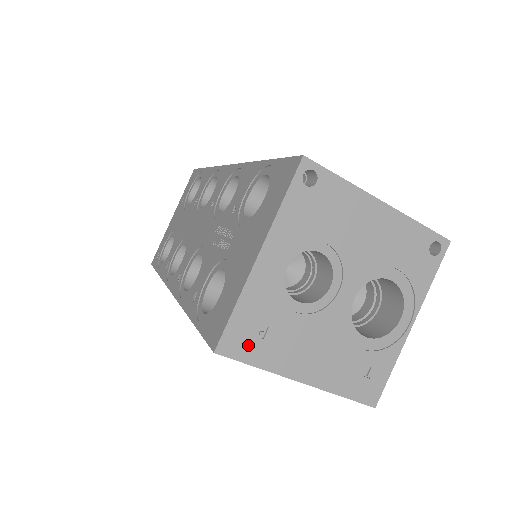
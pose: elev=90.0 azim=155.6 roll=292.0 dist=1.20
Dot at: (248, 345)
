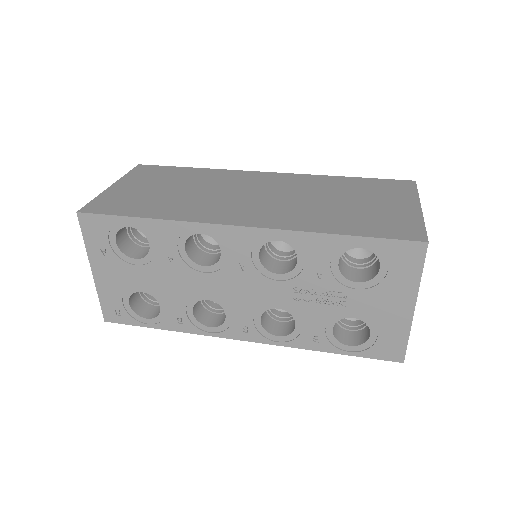
Dot at: occluded
